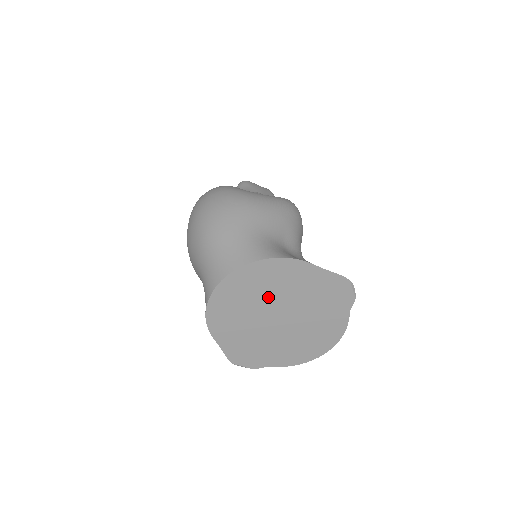
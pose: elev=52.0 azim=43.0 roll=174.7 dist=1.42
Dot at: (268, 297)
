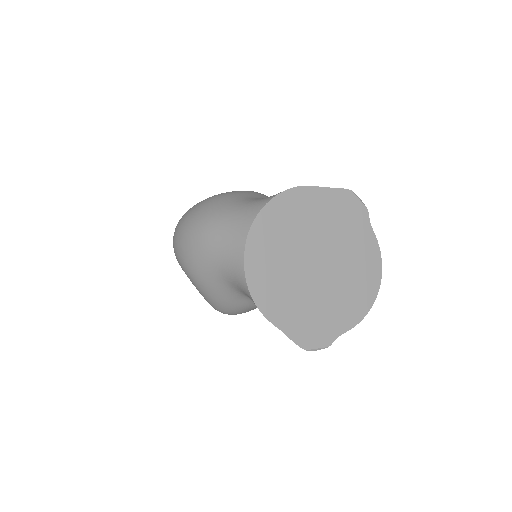
Dot at: (296, 242)
